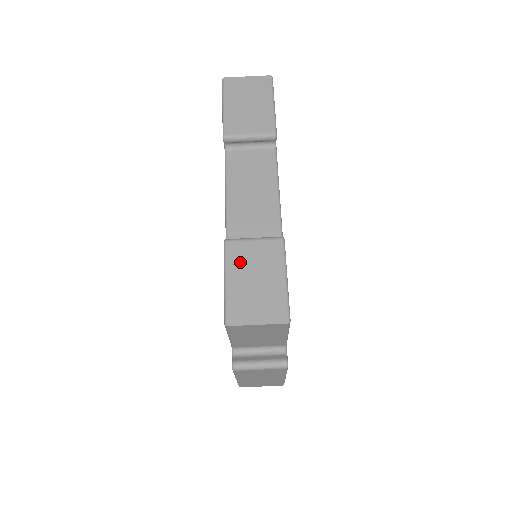
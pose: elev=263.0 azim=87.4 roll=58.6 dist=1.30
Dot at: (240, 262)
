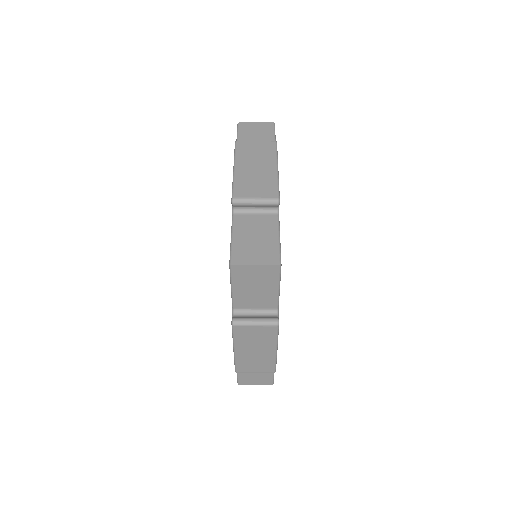
Dot at: occluded
